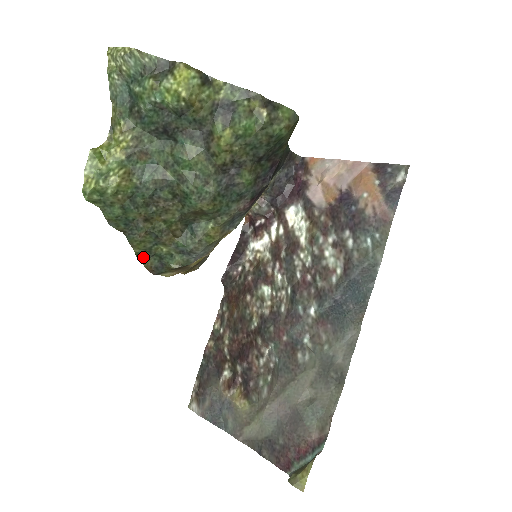
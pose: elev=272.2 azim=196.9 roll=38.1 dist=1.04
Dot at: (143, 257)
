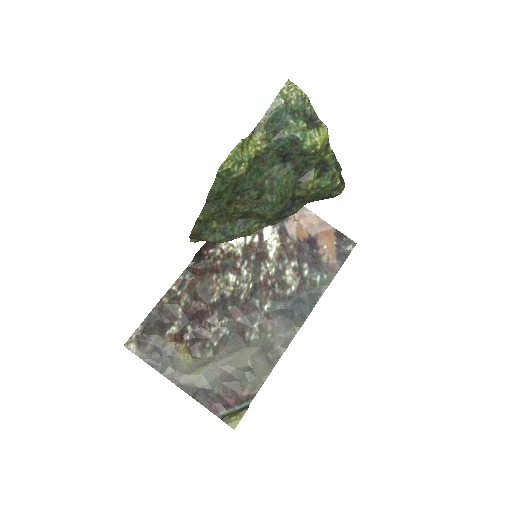
Dot at: (198, 223)
